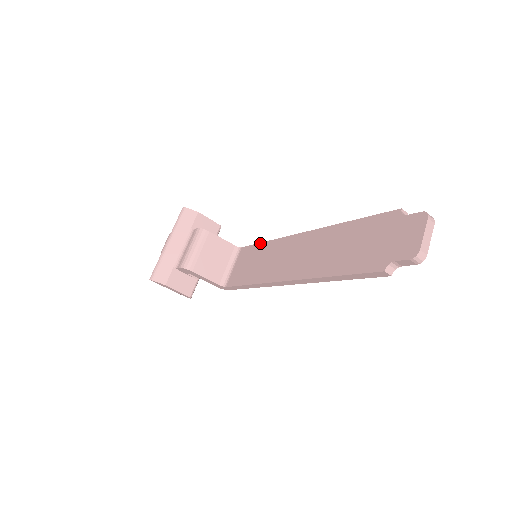
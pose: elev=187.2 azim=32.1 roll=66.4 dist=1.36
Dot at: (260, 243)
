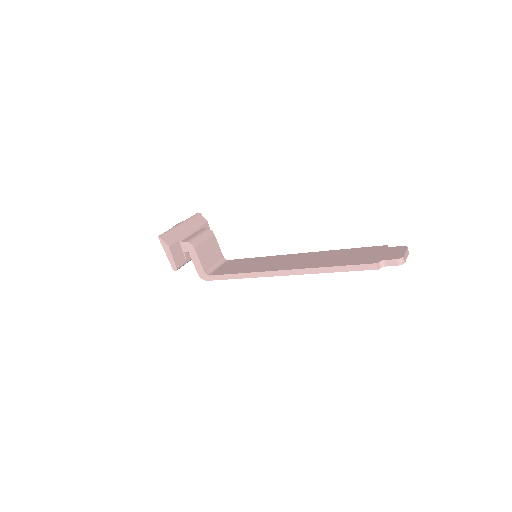
Dot at: (251, 258)
